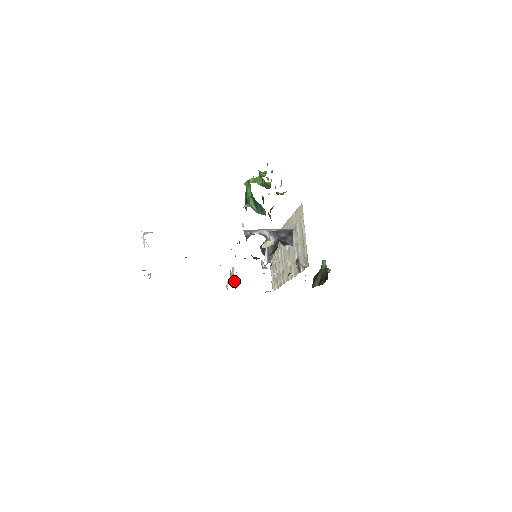
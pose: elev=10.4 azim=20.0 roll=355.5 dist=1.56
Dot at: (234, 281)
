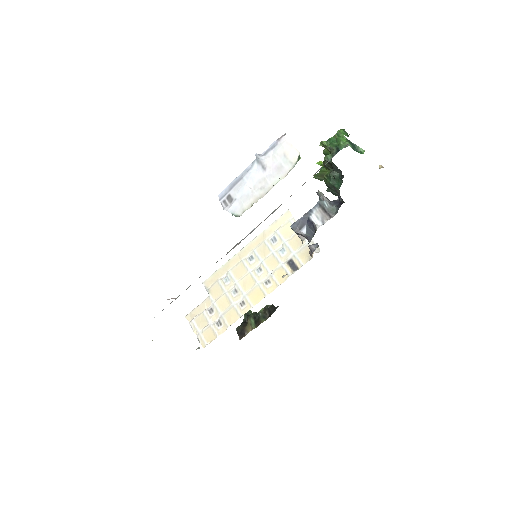
Dot at: occluded
